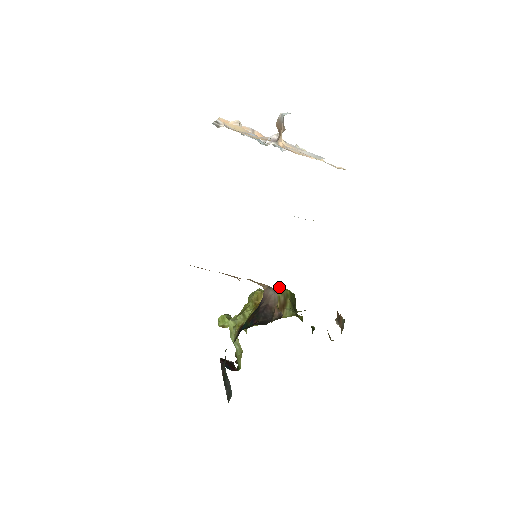
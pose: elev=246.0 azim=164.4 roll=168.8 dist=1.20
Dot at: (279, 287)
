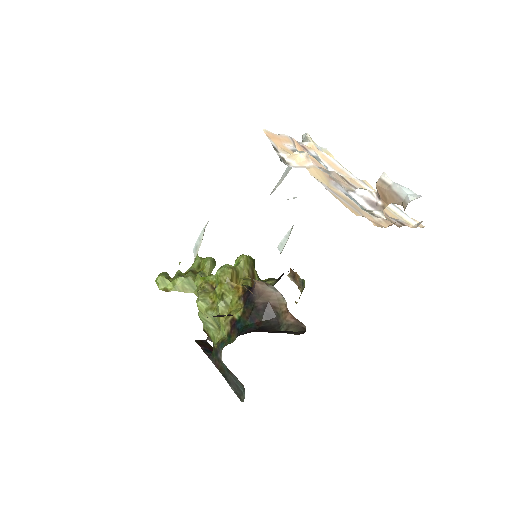
Dot at: (246, 259)
